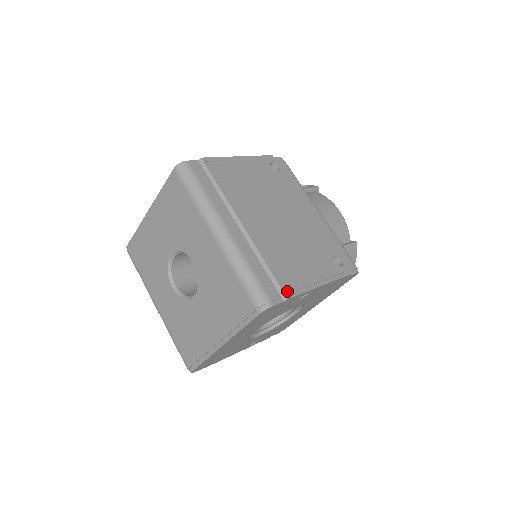
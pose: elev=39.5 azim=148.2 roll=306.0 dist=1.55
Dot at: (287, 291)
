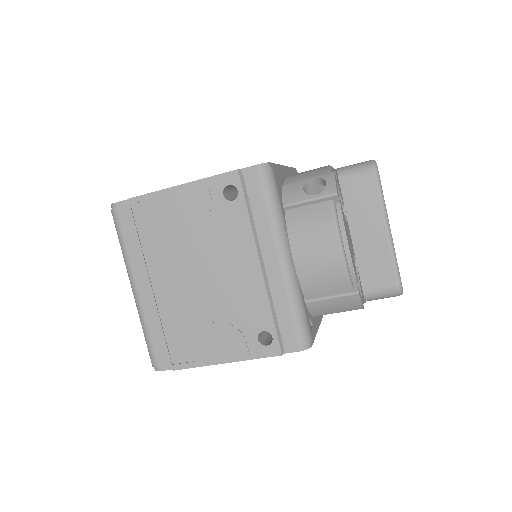
Dot at: (175, 363)
